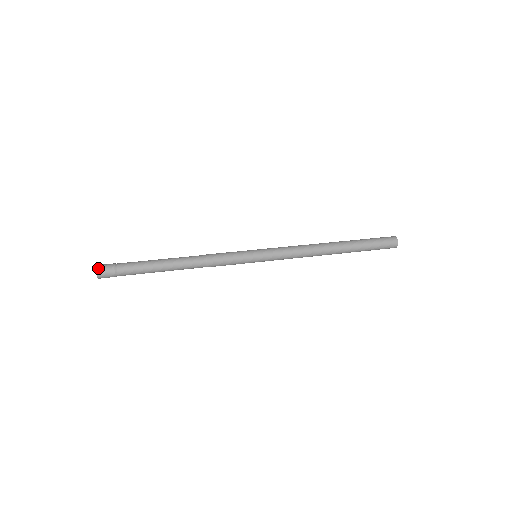
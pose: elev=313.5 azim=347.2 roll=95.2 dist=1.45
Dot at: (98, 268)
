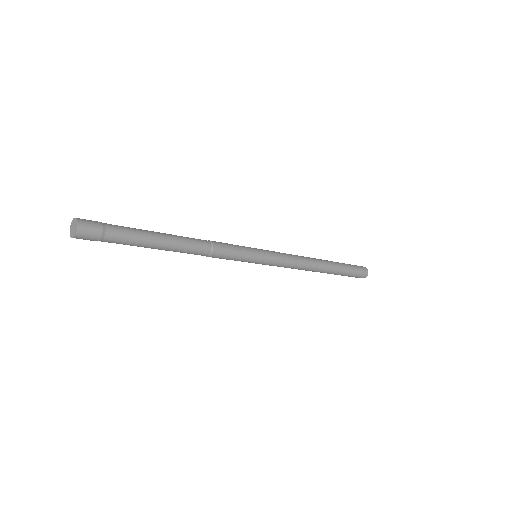
Dot at: (78, 218)
